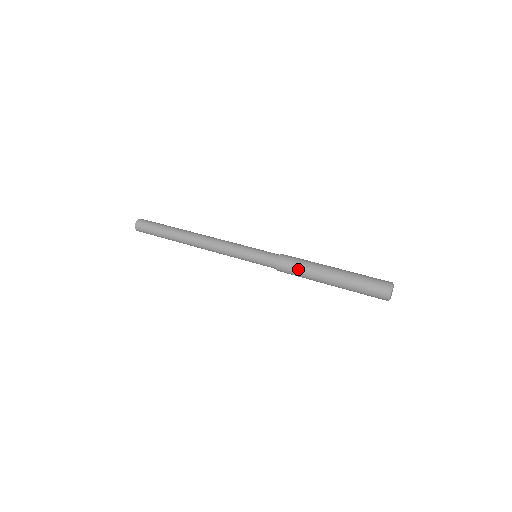
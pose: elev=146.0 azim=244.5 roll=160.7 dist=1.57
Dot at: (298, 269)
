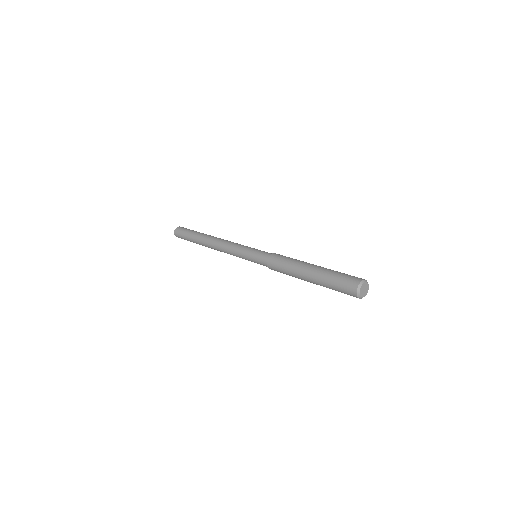
Dot at: (284, 265)
